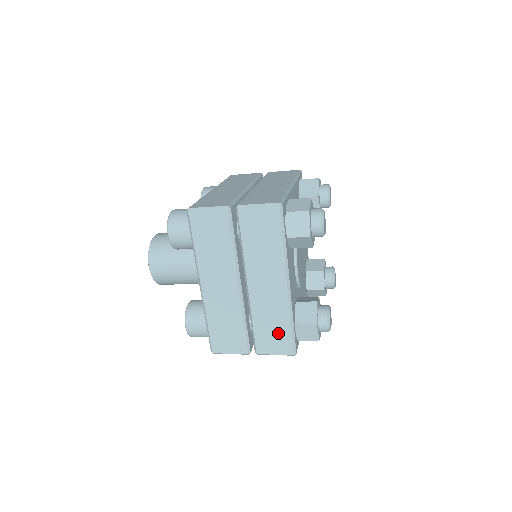
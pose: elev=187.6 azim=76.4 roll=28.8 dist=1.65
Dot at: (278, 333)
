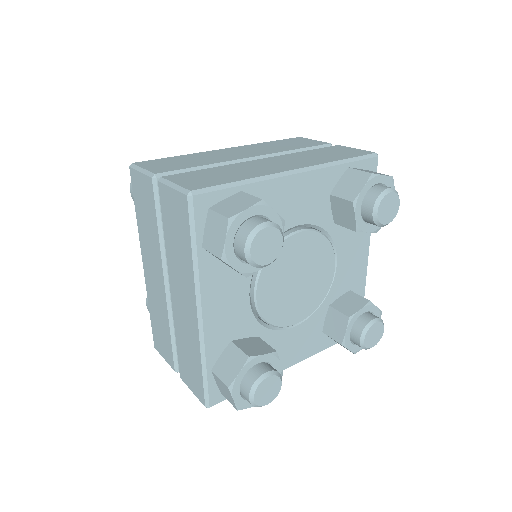
Dot at: (193, 368)
